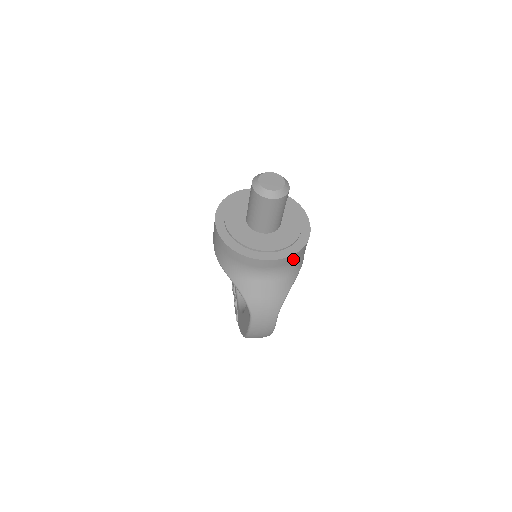
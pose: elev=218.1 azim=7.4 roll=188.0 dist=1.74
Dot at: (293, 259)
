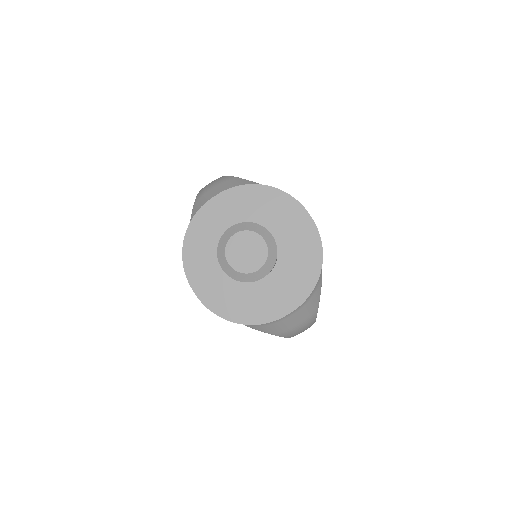
Dot at: occluded
